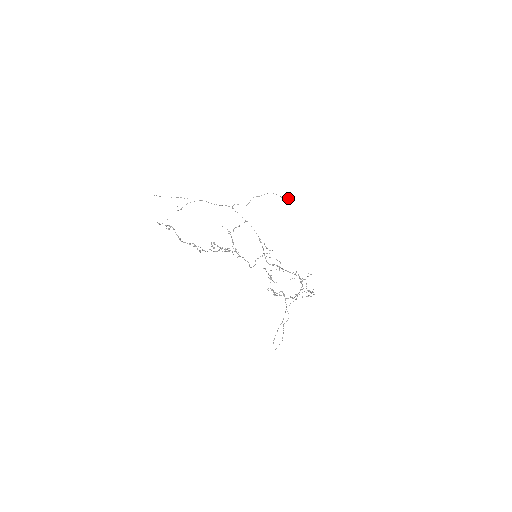
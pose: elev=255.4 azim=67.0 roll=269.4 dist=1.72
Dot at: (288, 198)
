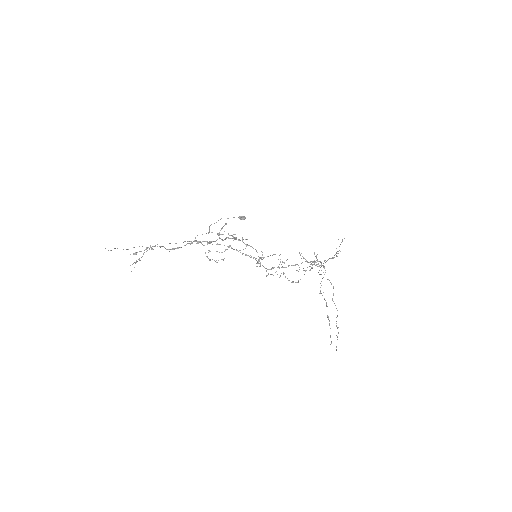
Dot at: (242, 217)
